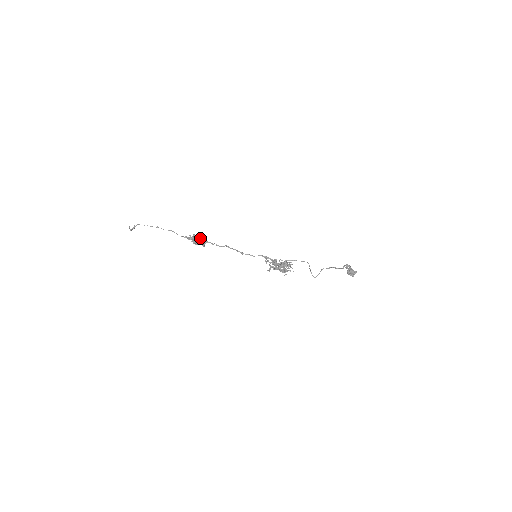
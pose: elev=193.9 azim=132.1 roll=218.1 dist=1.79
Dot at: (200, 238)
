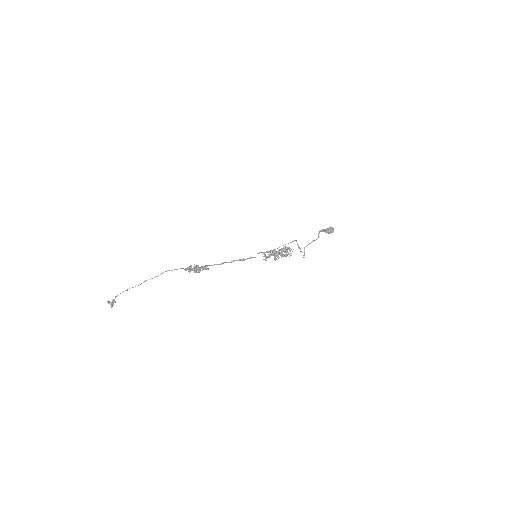
Dot at: occluded
